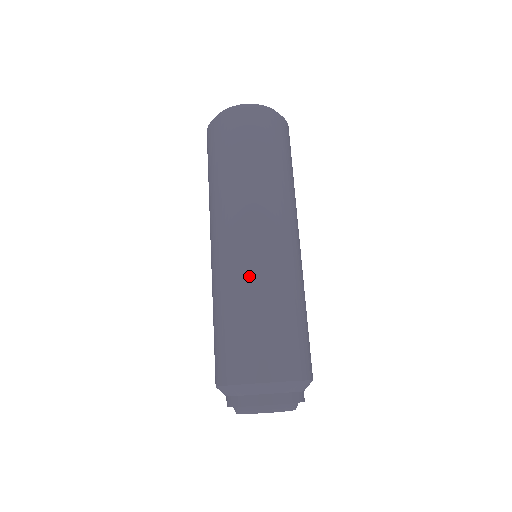
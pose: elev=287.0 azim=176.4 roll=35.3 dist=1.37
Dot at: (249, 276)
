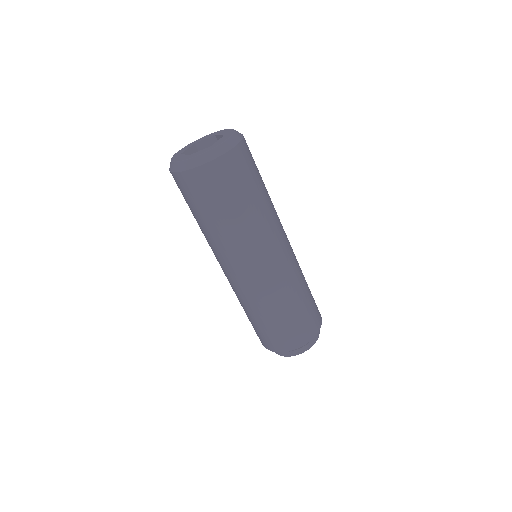
Dot at: (246, 299)
